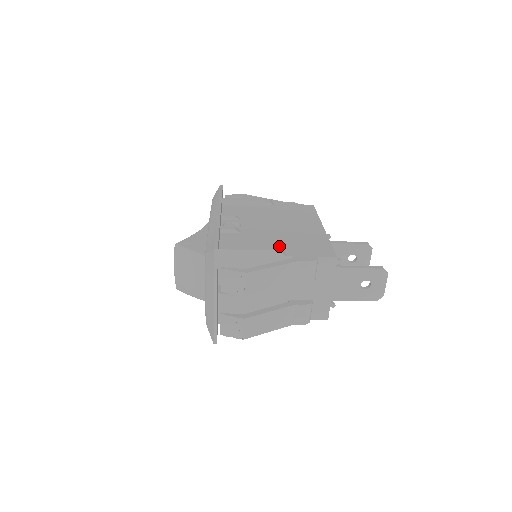
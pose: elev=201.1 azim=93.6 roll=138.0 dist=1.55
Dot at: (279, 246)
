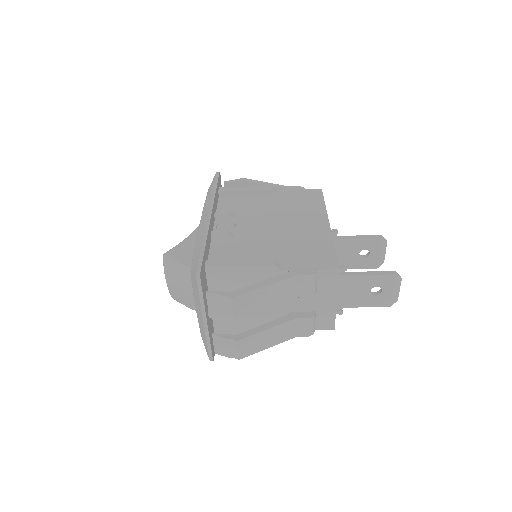
Dot at: (273, 258)
